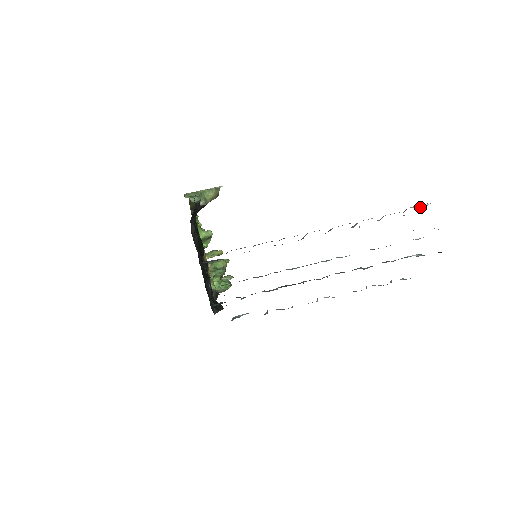
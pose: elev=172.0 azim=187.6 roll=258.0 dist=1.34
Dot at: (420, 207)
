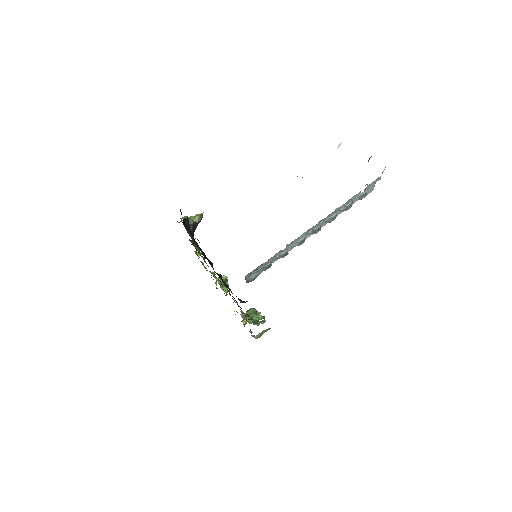
Dot at: (337, 148)
